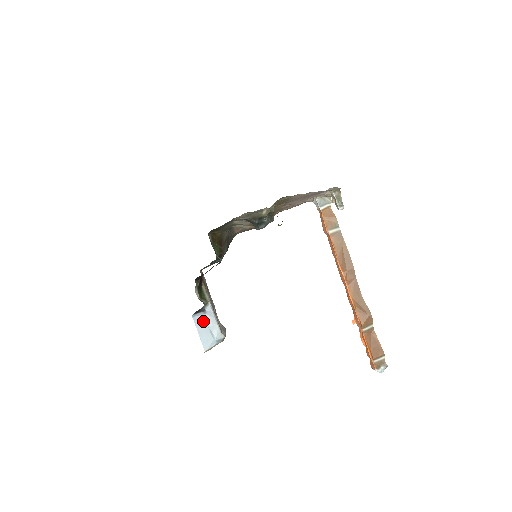
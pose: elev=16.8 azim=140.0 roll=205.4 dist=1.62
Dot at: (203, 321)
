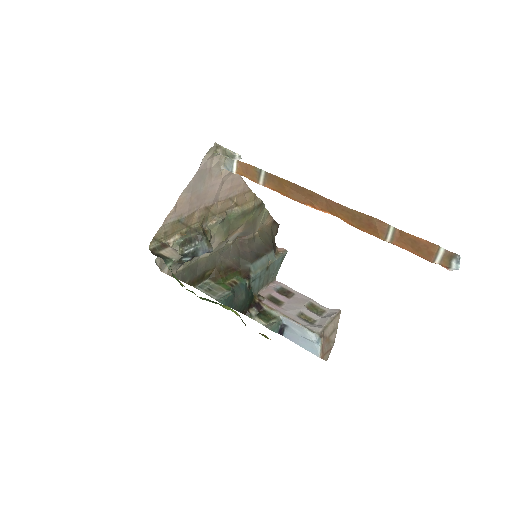
Dot at: (293, 334)
